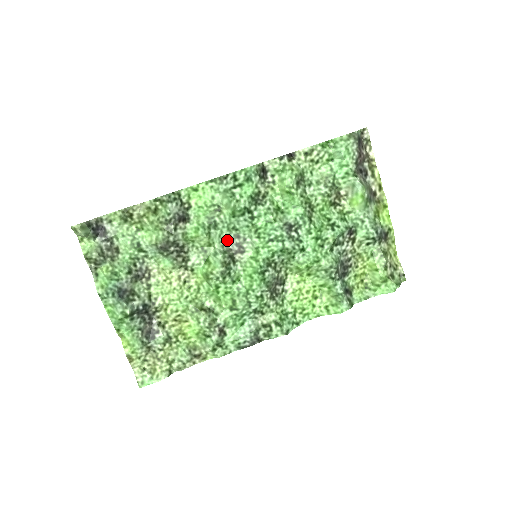
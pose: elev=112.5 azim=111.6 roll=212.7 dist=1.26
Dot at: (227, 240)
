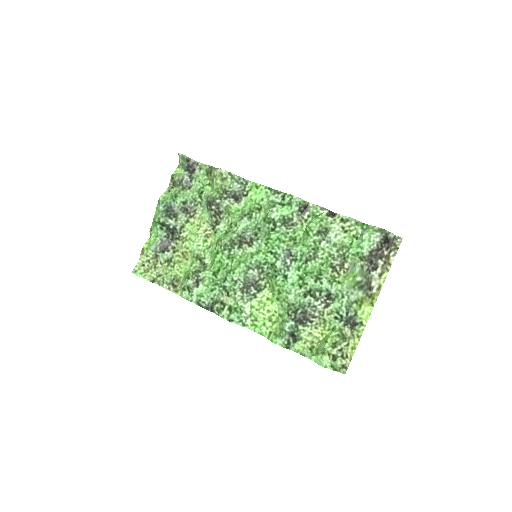
Dot at: (249, 232)
